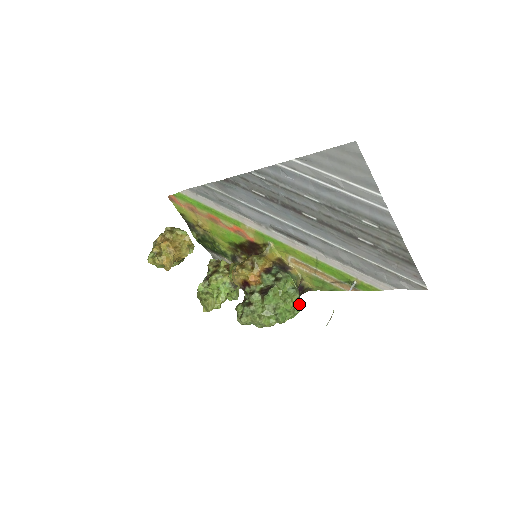
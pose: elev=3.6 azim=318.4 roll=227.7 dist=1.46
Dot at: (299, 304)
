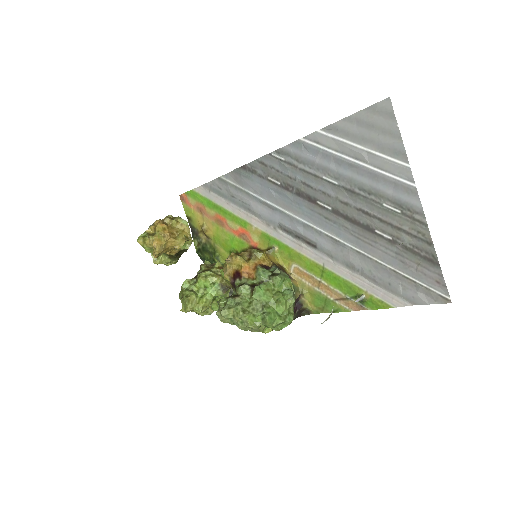
Dot at: (293, 313)
